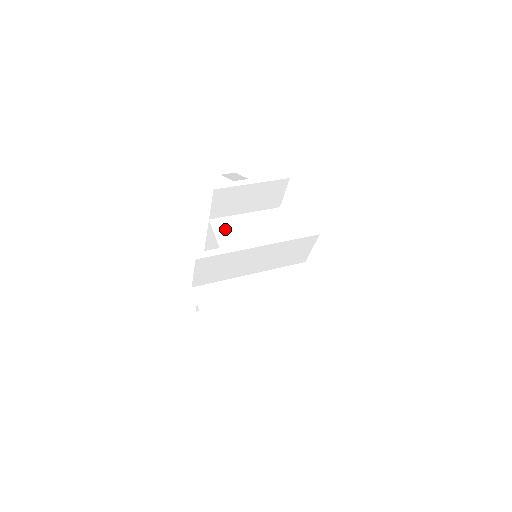
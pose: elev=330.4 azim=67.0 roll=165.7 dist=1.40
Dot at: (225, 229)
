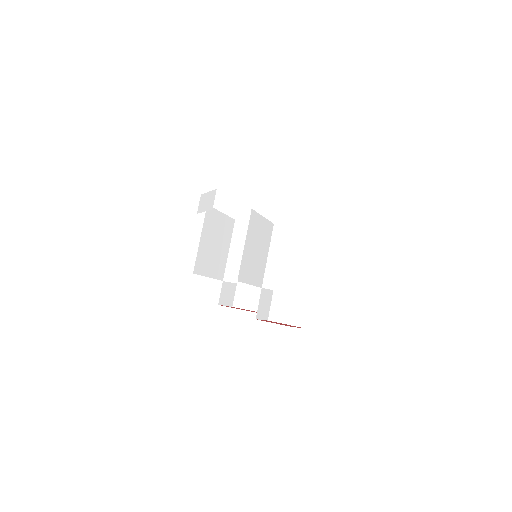
Dot at: (245, 272)
